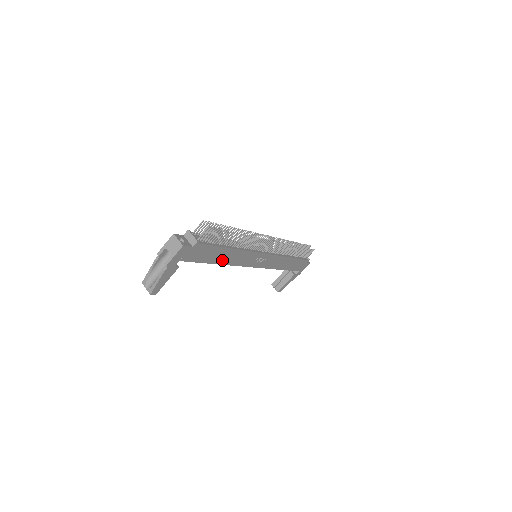
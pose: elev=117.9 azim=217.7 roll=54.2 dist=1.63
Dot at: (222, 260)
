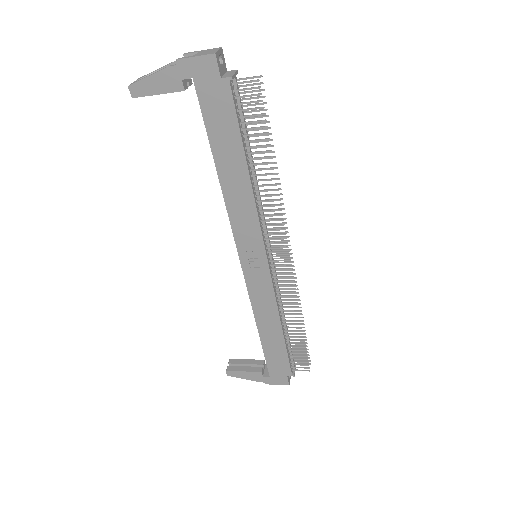
Dot at: (226, 174)
